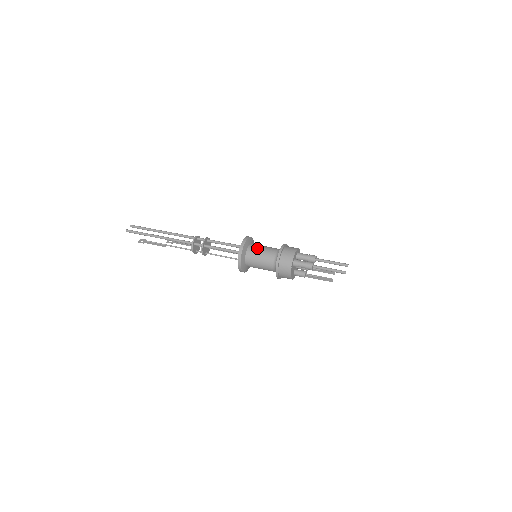
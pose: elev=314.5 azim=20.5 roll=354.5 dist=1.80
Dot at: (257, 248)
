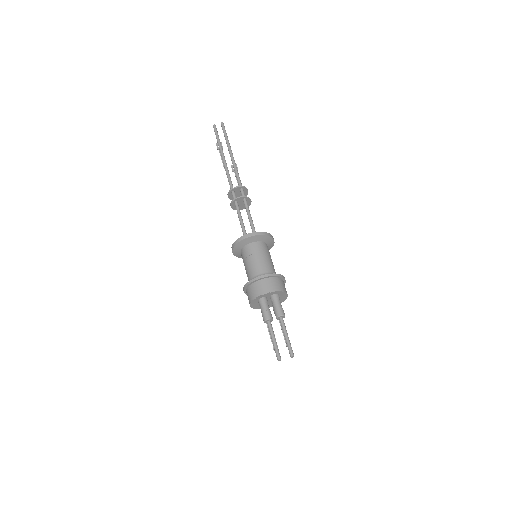
Dot at: (255, 252)
